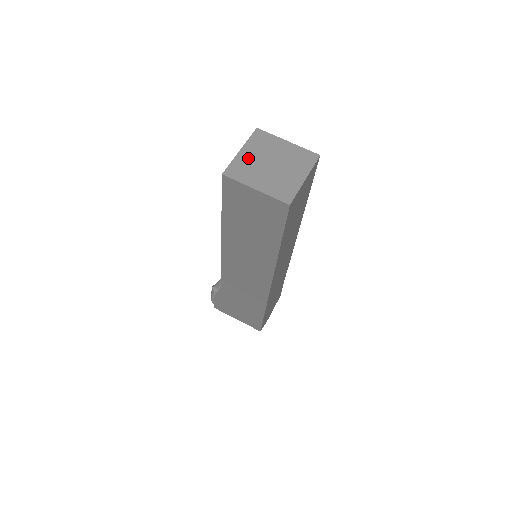
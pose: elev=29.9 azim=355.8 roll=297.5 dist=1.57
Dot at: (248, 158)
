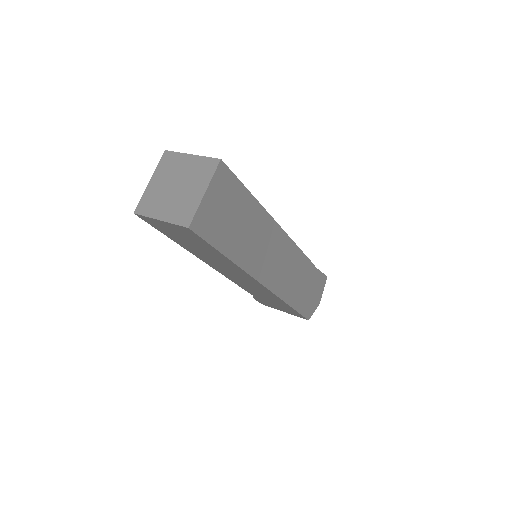
Dot at: (155, 188)
